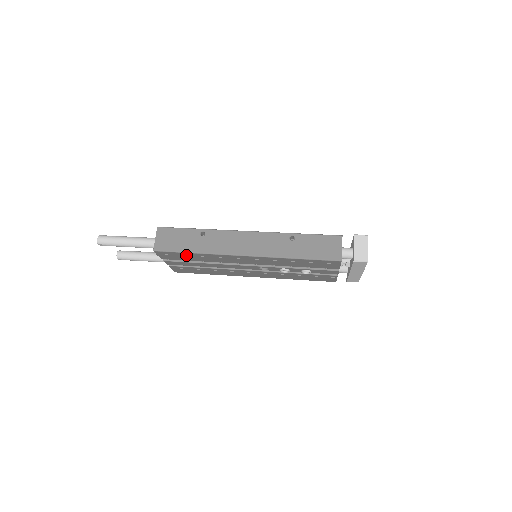
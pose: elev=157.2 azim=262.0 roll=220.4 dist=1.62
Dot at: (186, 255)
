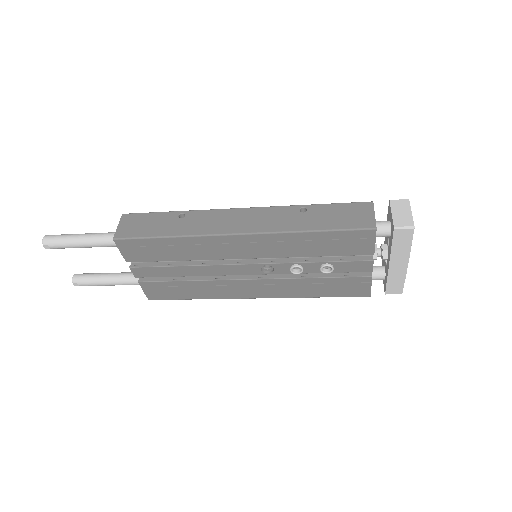
Dot at: (158, 245)
